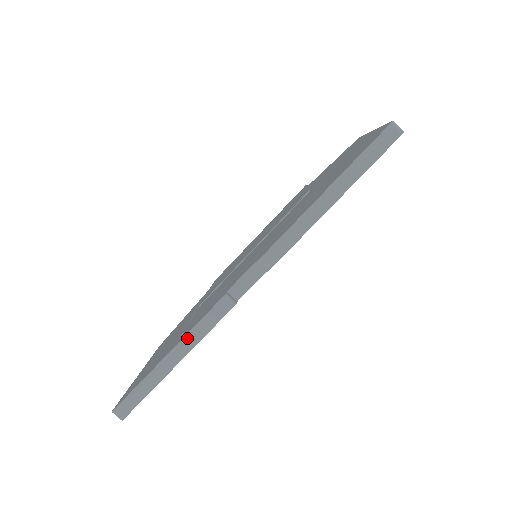
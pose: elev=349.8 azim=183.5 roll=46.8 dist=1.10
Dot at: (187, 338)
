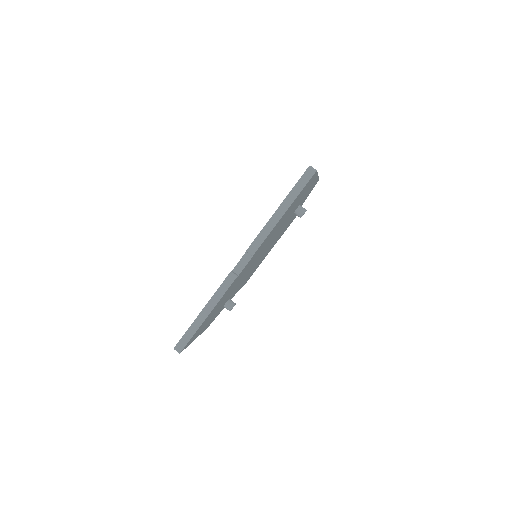
Dot at: (212, 299)
